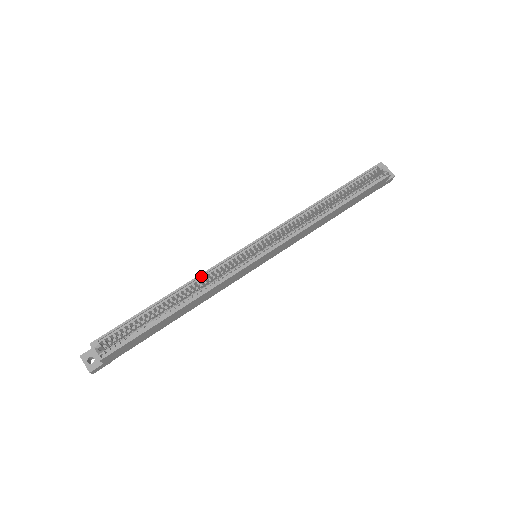
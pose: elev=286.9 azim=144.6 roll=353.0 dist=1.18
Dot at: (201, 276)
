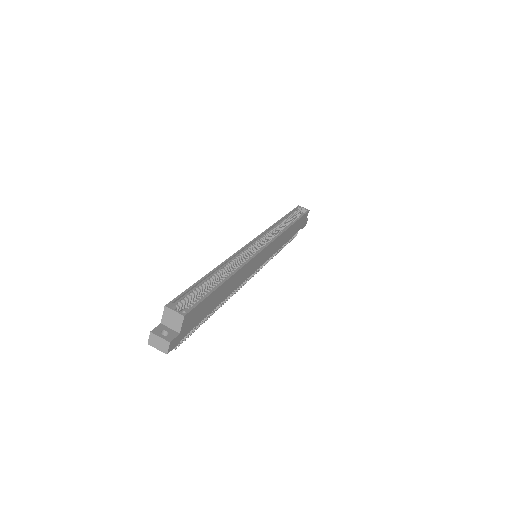
Dot at: (230, 259)
